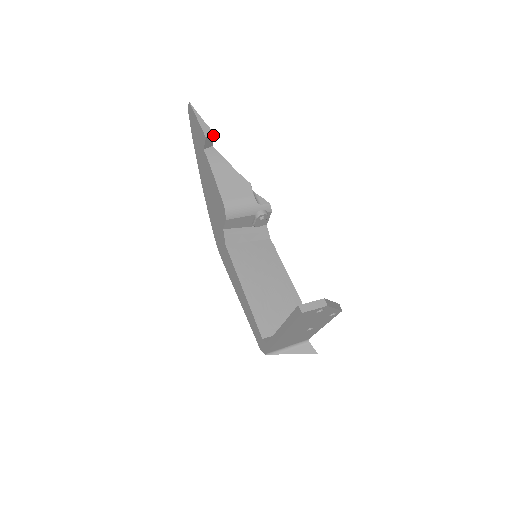
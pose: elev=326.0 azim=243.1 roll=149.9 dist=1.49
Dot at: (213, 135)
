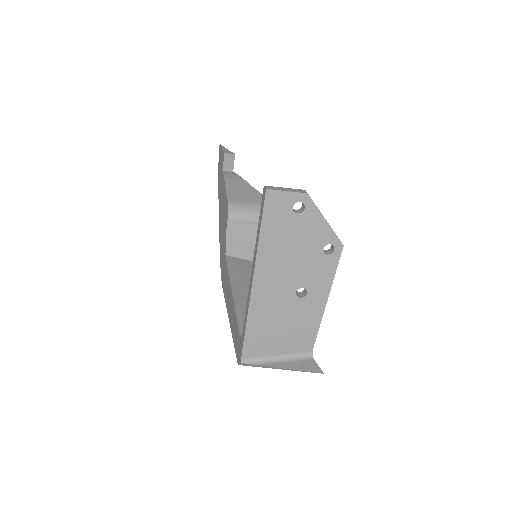
Dot at: (233, 155)
